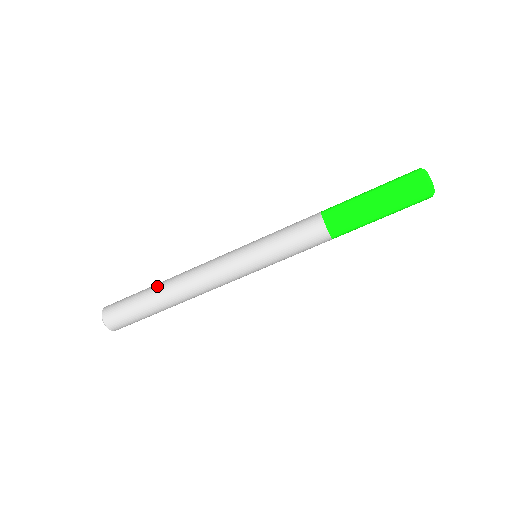
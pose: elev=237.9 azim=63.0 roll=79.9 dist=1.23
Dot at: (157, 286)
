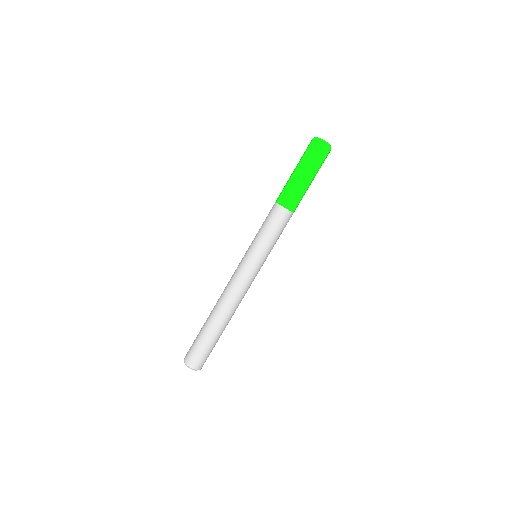
Dot at: occluded
